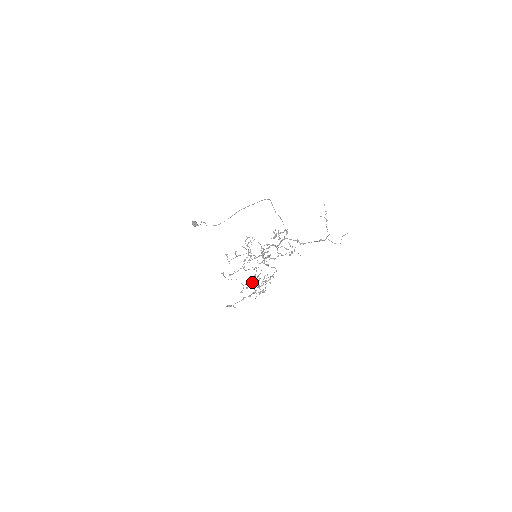
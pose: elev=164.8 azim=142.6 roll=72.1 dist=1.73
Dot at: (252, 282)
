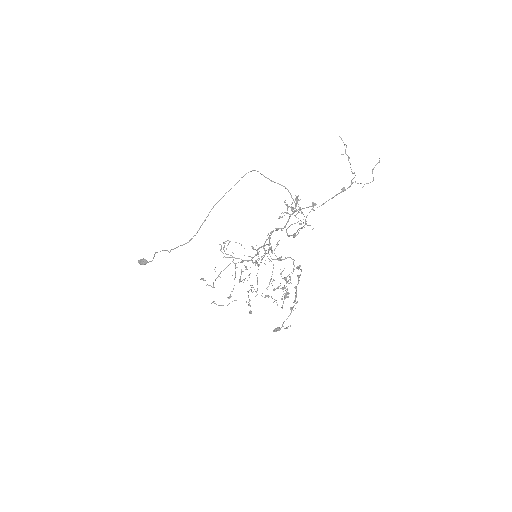
Dot at: occluded
